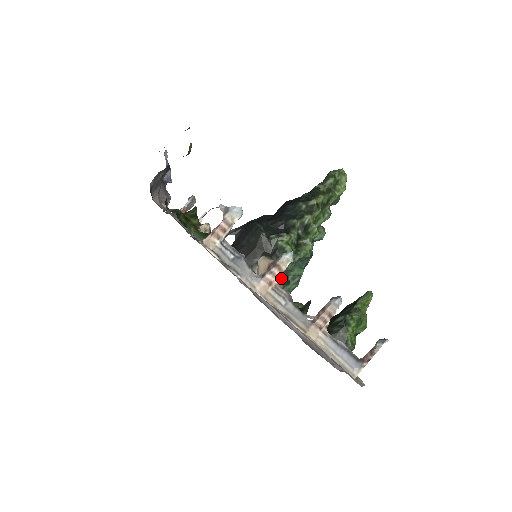
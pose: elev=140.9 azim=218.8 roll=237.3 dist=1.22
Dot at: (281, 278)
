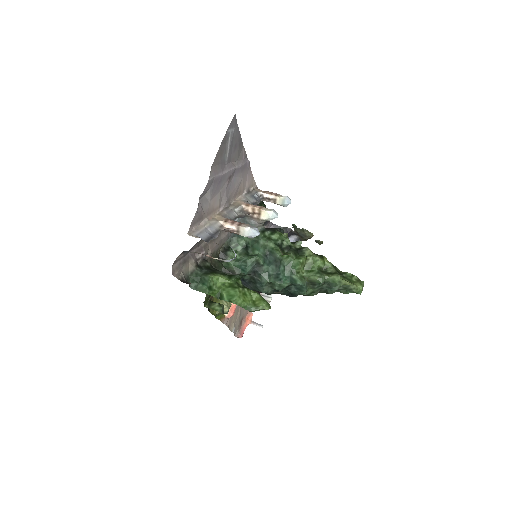
Dot at: (249, 247)
